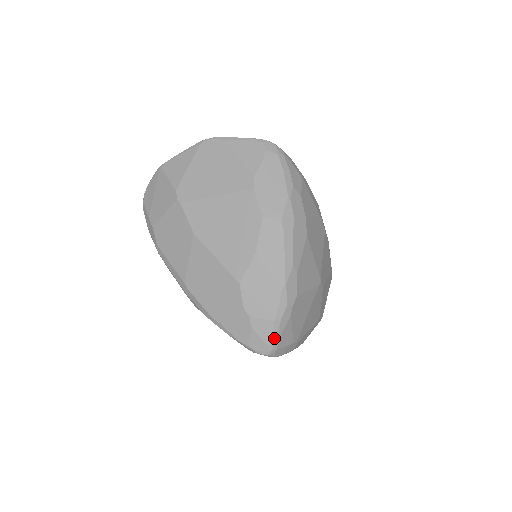
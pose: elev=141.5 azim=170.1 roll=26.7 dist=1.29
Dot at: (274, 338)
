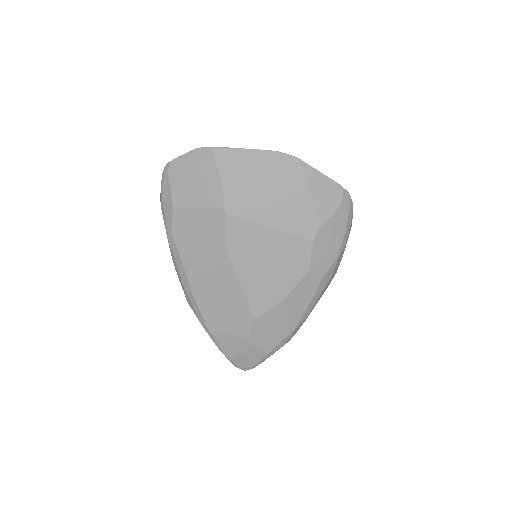
Dot at: (259, 363)
